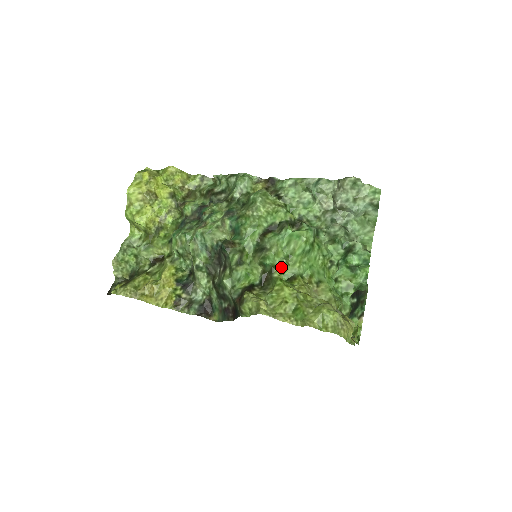
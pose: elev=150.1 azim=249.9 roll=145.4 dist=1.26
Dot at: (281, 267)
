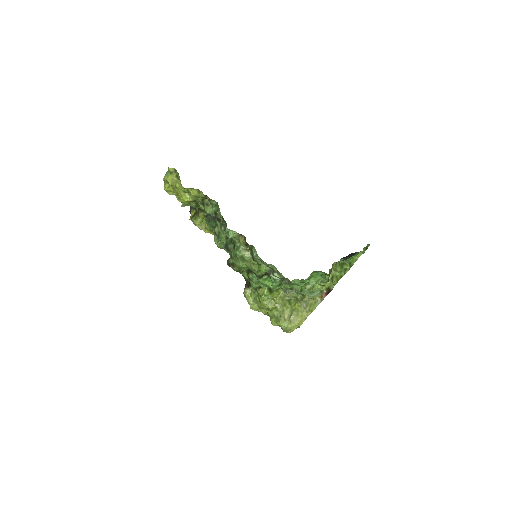
Dot at: occluded
